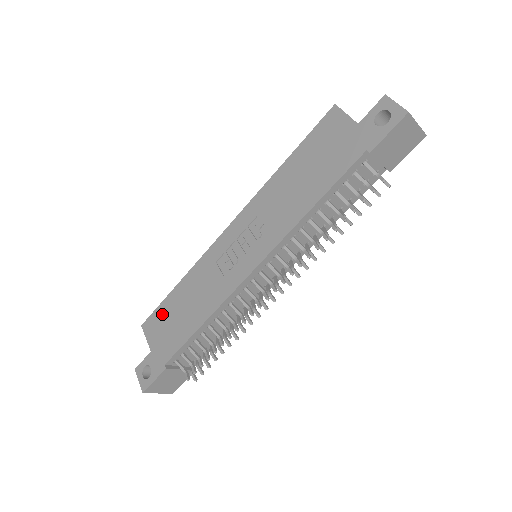
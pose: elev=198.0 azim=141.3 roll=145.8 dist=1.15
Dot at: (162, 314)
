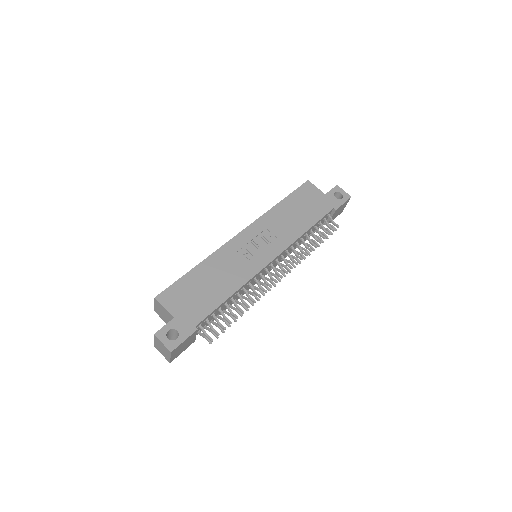
Dot at: (182, 288)
